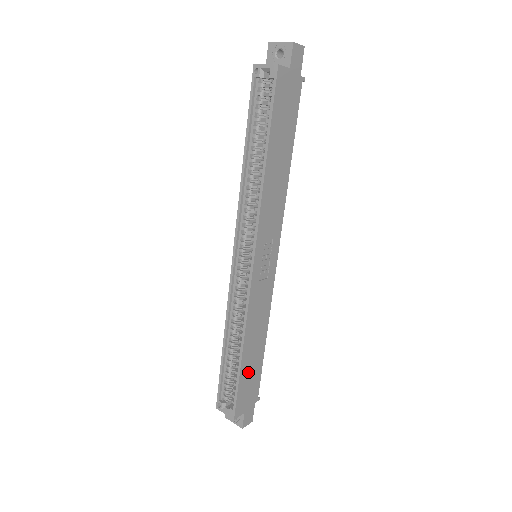
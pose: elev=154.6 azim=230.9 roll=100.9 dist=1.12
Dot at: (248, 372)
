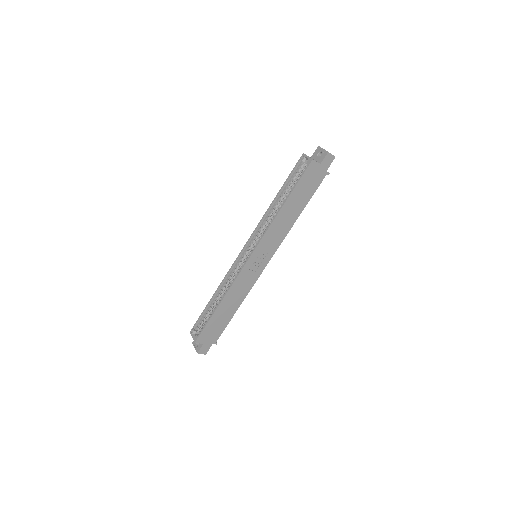
Dot at: (217, 320)
